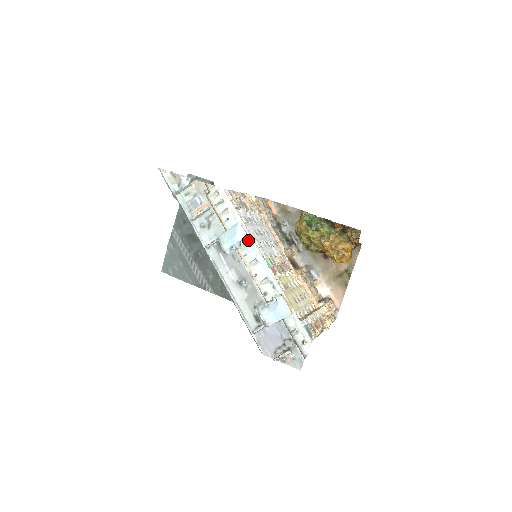
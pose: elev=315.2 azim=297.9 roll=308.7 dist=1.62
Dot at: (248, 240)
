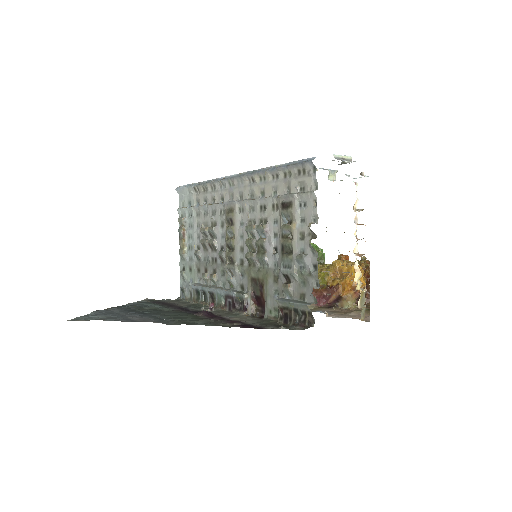
Dot at: occluded
